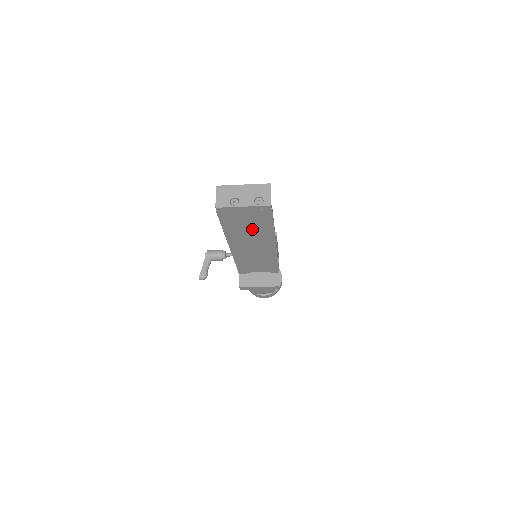
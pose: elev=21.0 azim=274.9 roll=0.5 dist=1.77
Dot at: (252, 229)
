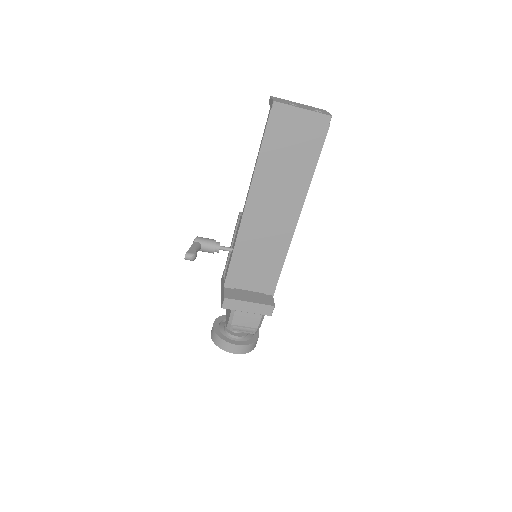
Dot at: (289, 169)
